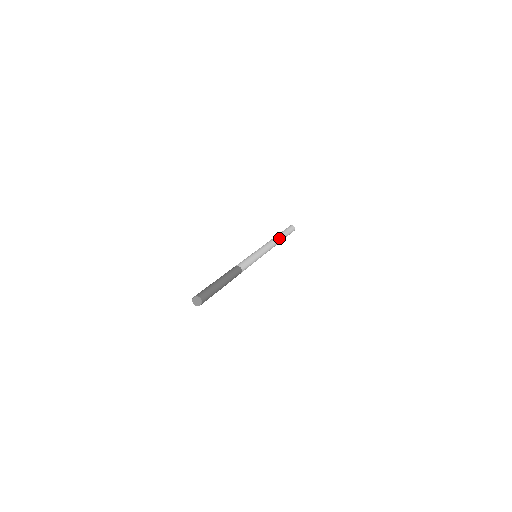
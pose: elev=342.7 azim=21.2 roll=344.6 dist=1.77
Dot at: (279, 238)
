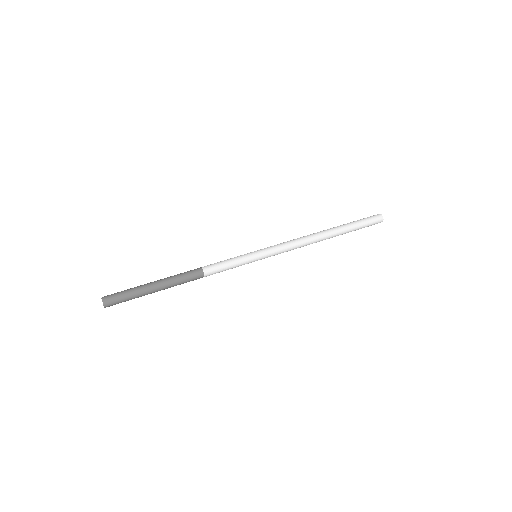
Dot at: (326, 235)
